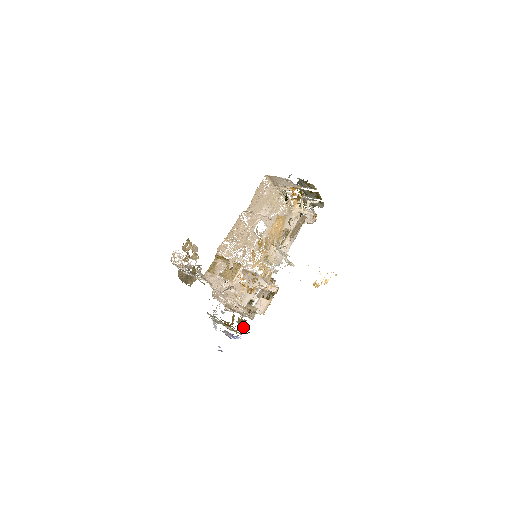
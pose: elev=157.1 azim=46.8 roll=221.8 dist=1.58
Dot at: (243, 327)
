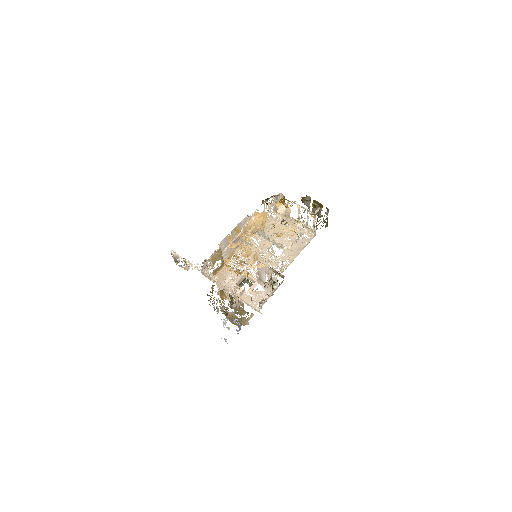
Dot at: (230, 302)
